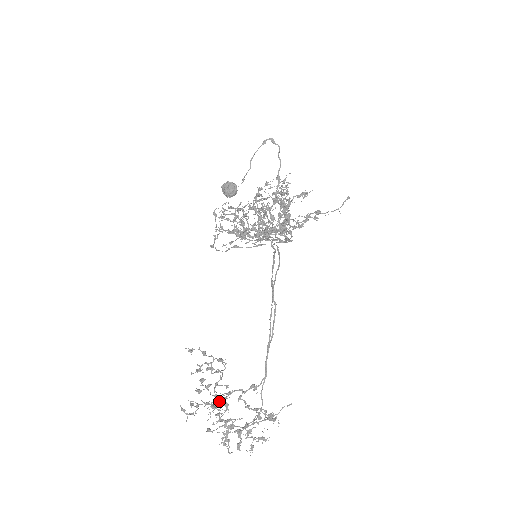
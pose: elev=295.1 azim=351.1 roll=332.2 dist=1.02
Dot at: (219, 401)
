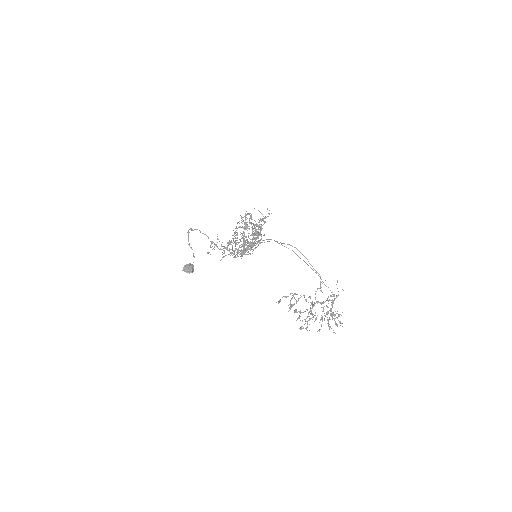
Dot at: (314, 304)
